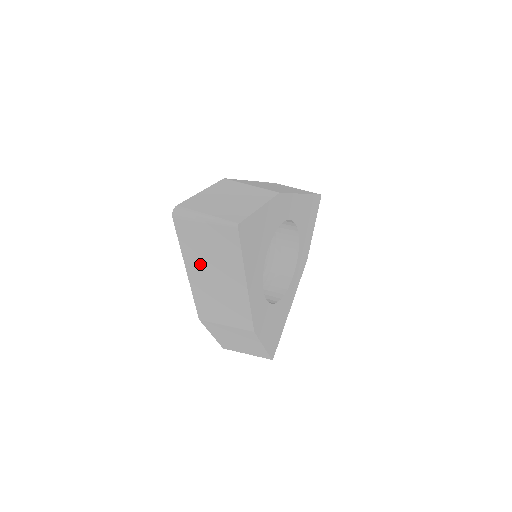
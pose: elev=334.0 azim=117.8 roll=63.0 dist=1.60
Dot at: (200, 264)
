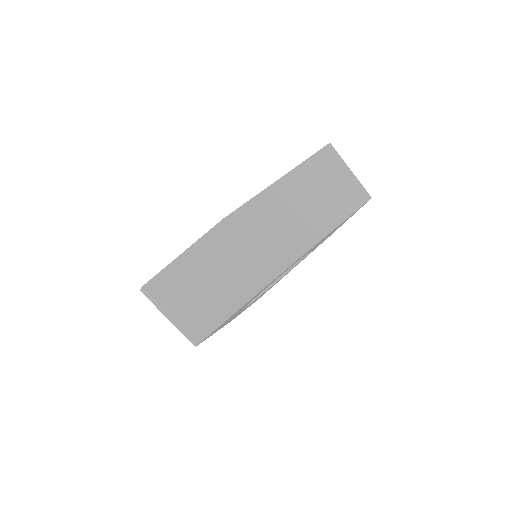
Dot at: occluded
